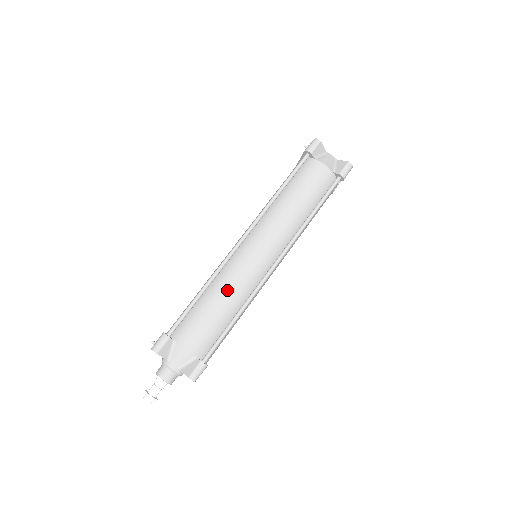
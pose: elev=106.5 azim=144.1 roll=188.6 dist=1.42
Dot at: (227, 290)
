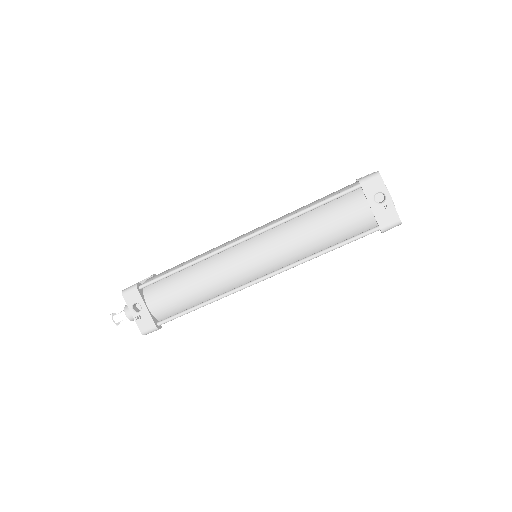
Dot at: occluded
